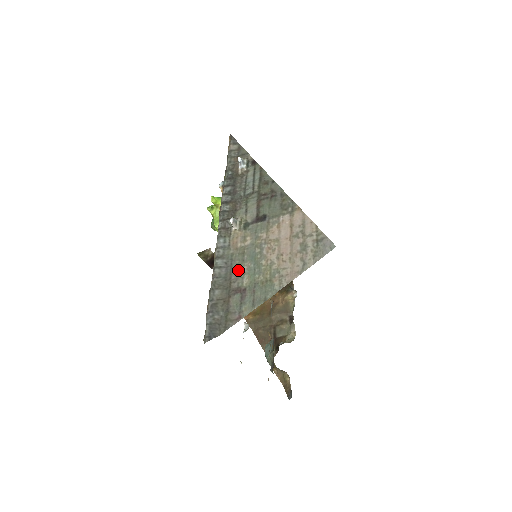
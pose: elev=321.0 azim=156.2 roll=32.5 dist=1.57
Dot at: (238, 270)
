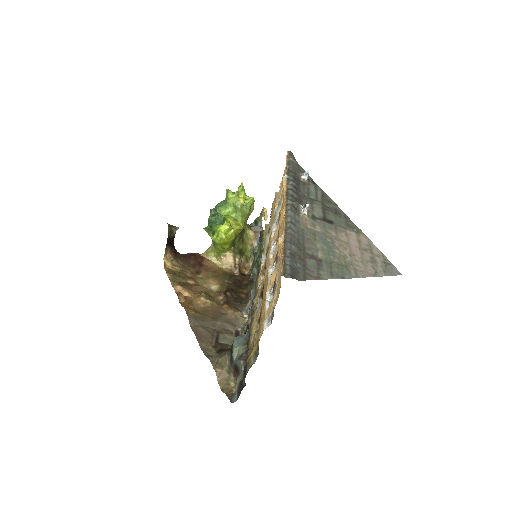
Dot at: (311, 243)
